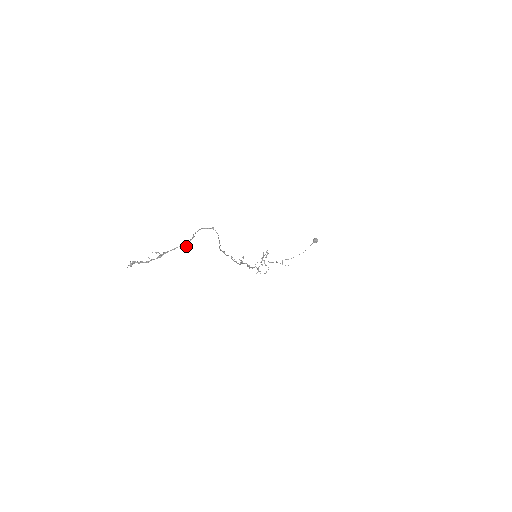
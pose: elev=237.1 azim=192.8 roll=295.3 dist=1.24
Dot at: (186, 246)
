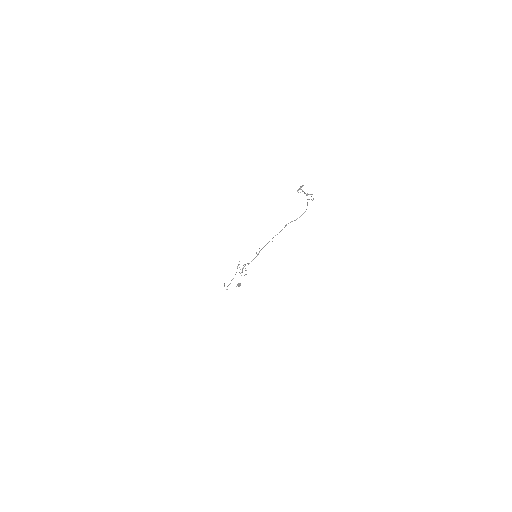
Dot at: occluded
